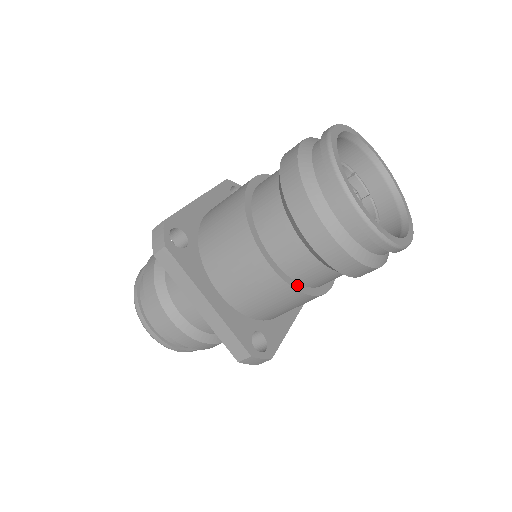
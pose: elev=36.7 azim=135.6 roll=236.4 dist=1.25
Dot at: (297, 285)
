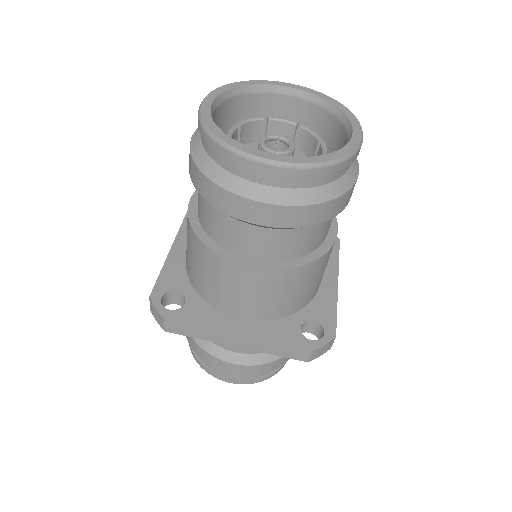
Dot at: (295, 262)
